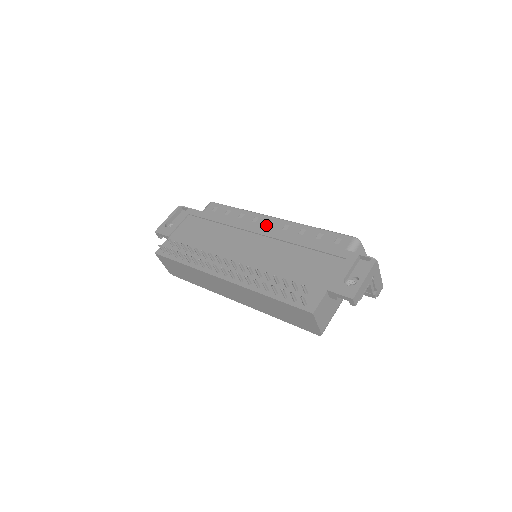
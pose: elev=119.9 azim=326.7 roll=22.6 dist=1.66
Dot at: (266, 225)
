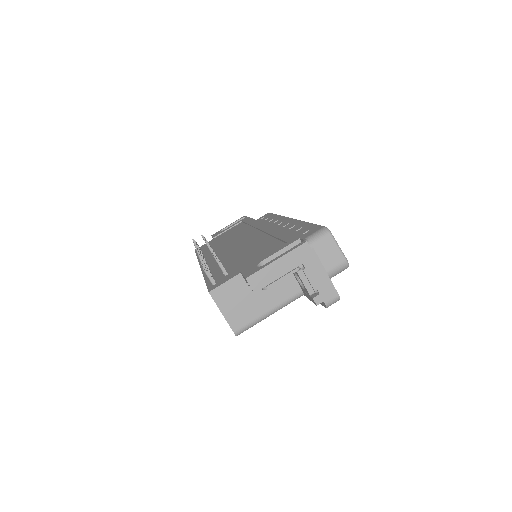
Dot at: (277, 224)
